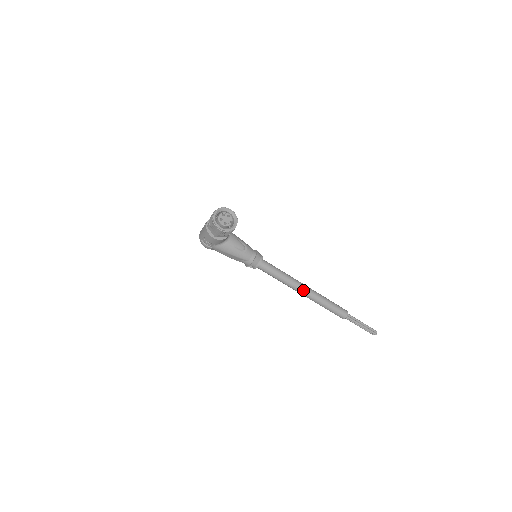
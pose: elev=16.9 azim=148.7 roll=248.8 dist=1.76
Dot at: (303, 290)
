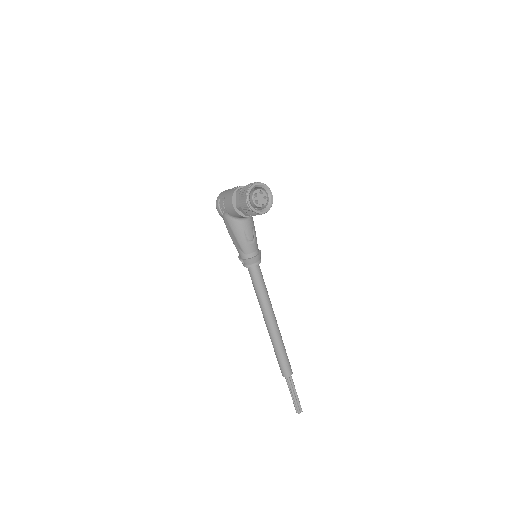
Dot at: (271, 322)
